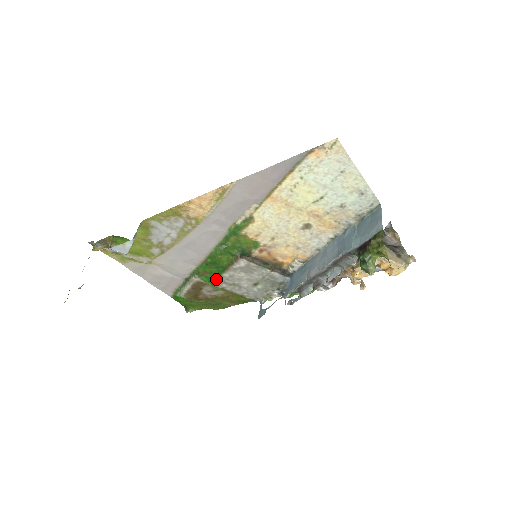
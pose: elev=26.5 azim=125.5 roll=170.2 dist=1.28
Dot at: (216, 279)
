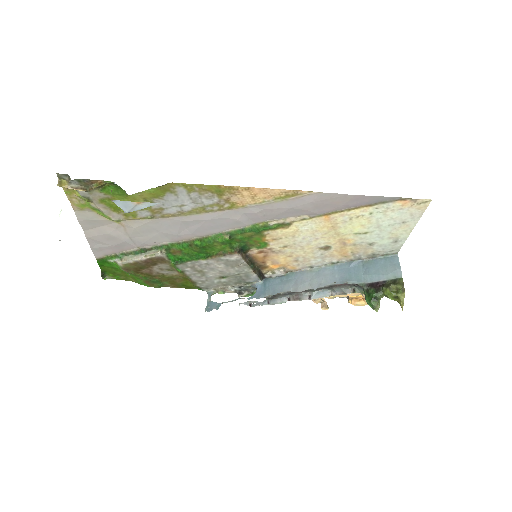
Dot at: (187, 261)
